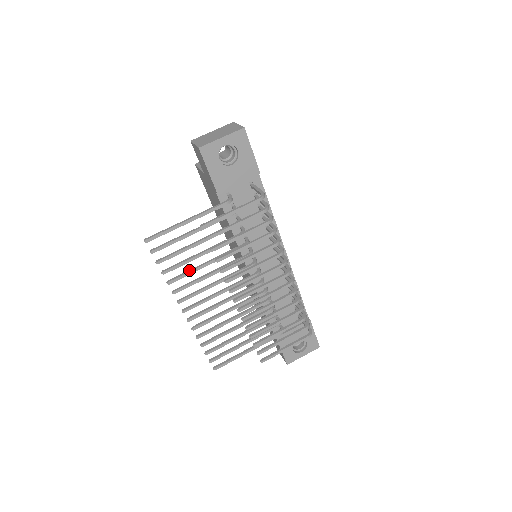
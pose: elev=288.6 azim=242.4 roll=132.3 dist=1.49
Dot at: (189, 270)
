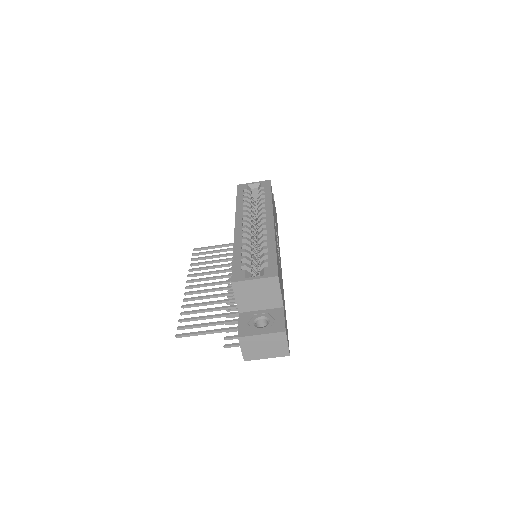
Dot at: (201, 305)
